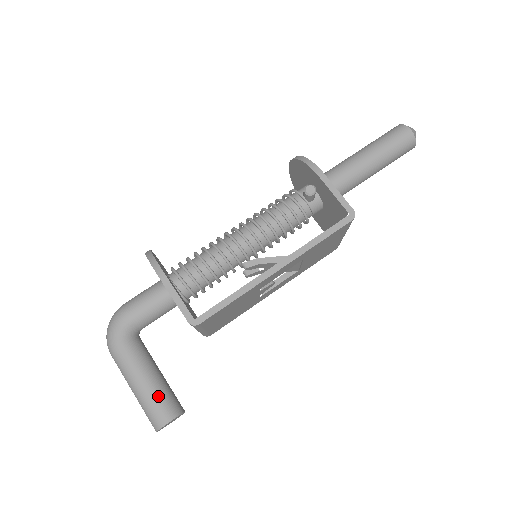
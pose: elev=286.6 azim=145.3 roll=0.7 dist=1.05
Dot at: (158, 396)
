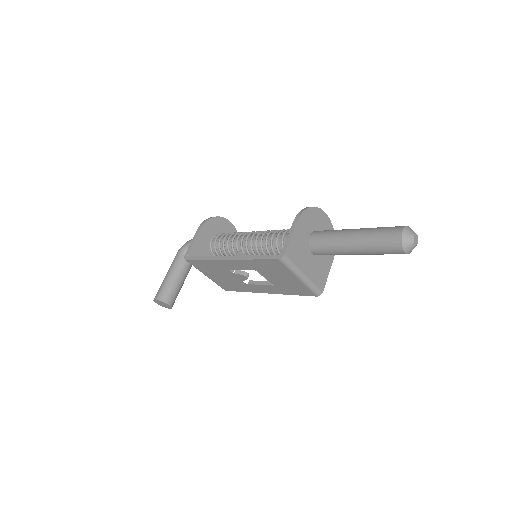
Dot at: (165, 286)
